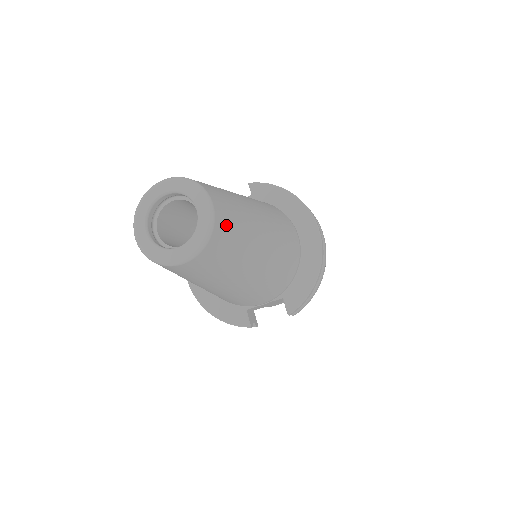
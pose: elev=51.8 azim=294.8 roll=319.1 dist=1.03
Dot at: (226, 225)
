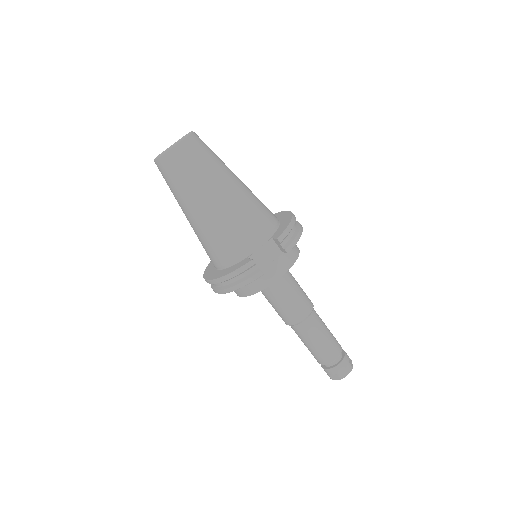
Dot at: (202, 141)
